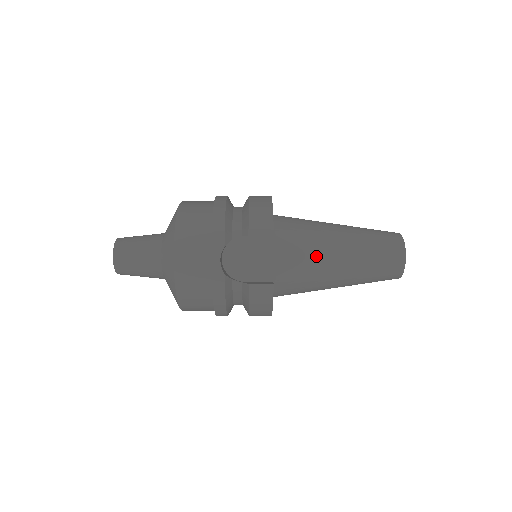
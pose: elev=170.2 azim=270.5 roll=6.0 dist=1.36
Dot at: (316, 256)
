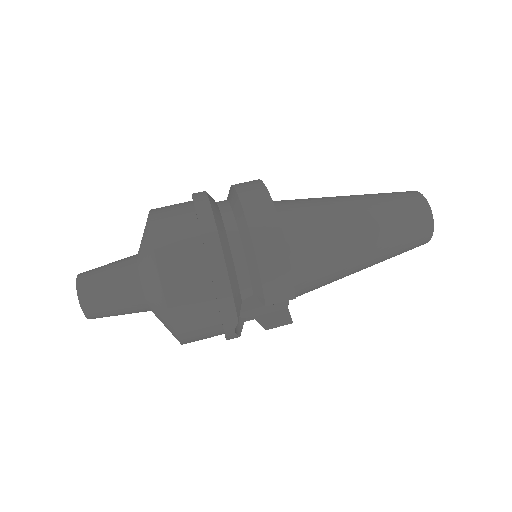
Dot at: (336, 275)
